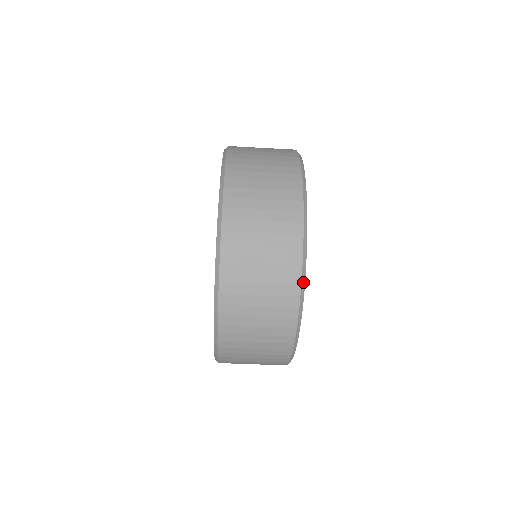
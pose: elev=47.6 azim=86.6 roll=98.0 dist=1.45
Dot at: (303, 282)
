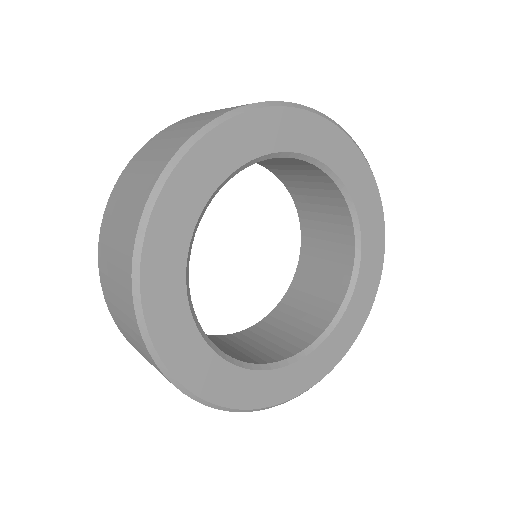
Dot at: (194, 397)
